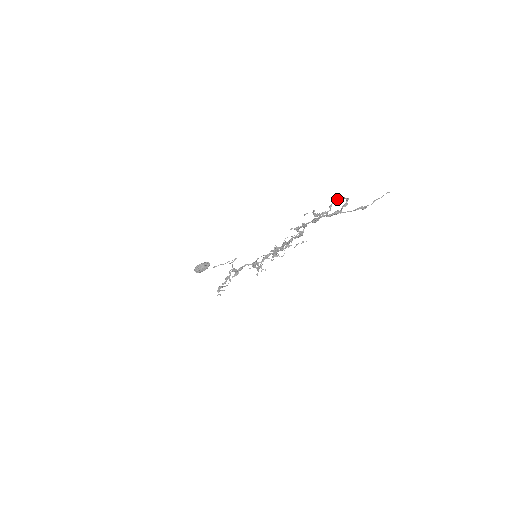
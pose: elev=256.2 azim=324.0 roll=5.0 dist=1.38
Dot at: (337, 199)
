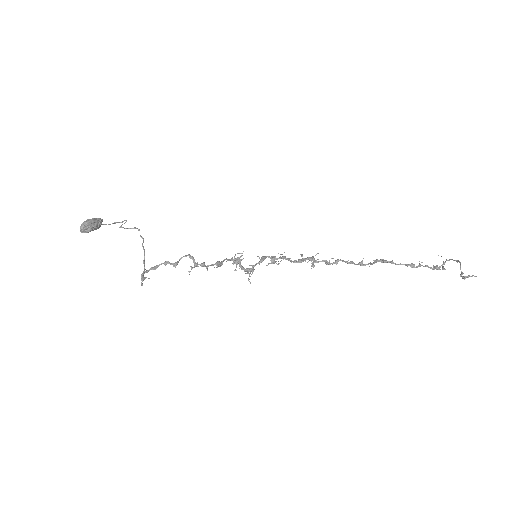
Dot at: occluded
